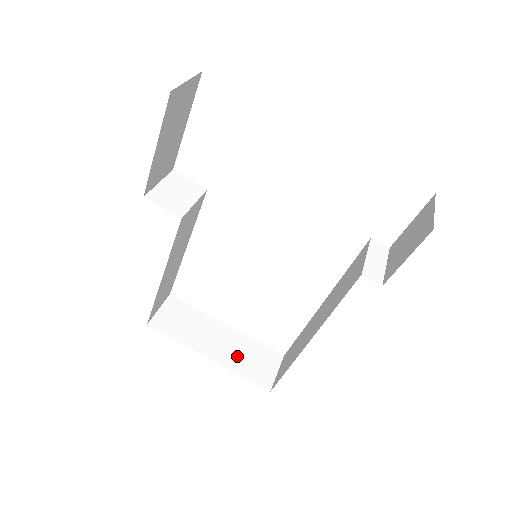
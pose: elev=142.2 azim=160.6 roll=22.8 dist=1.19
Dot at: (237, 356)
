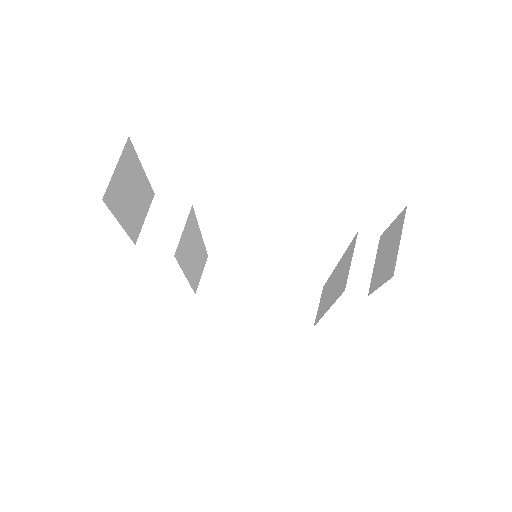
Dot at: (279, 301)
